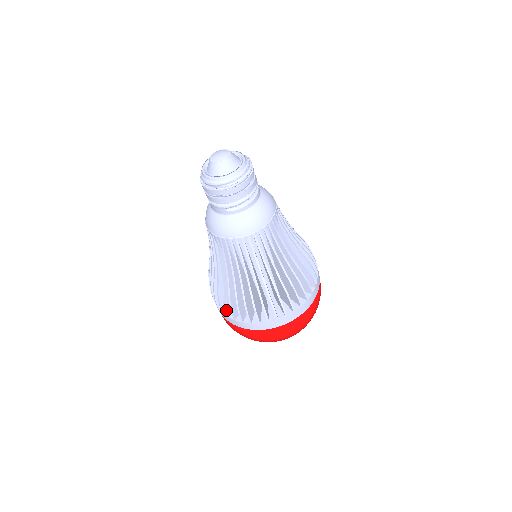
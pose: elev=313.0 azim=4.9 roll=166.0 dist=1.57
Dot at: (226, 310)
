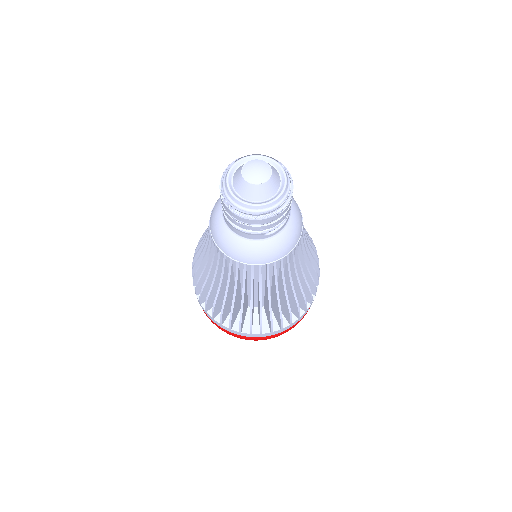
Dot at: (241, 328)
